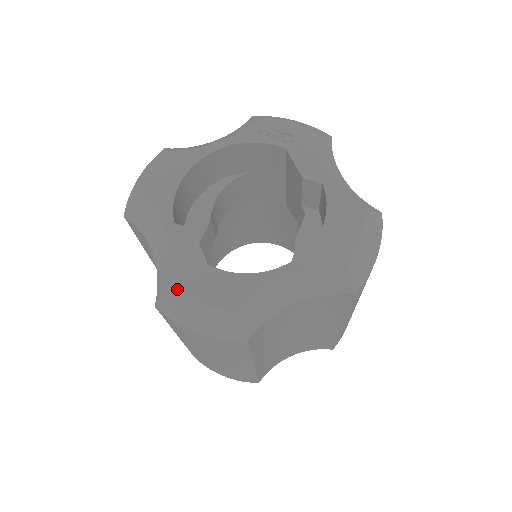
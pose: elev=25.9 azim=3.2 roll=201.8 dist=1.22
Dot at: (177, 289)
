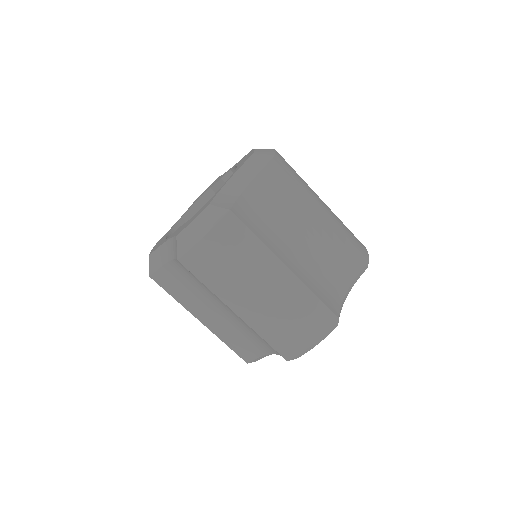
Dot at: (178, 234)
